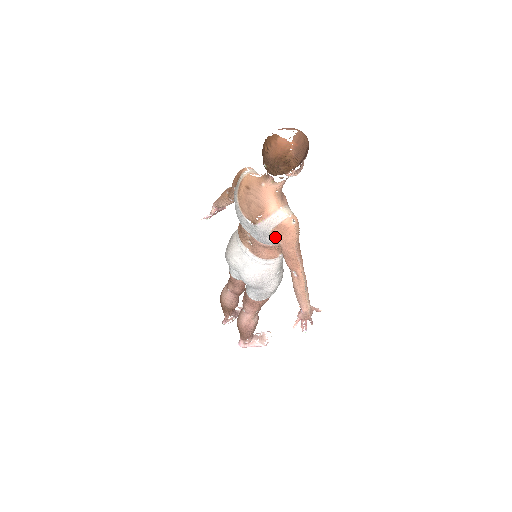
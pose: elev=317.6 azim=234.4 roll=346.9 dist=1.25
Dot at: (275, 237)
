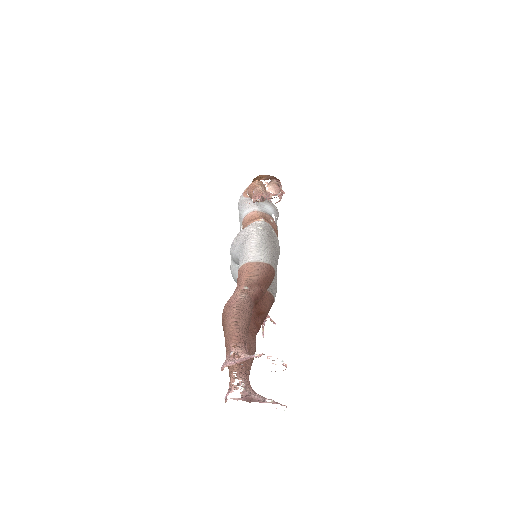
Dot at: (246, 195)
